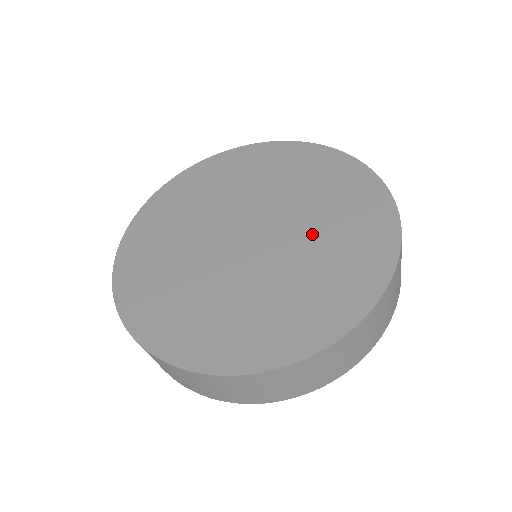
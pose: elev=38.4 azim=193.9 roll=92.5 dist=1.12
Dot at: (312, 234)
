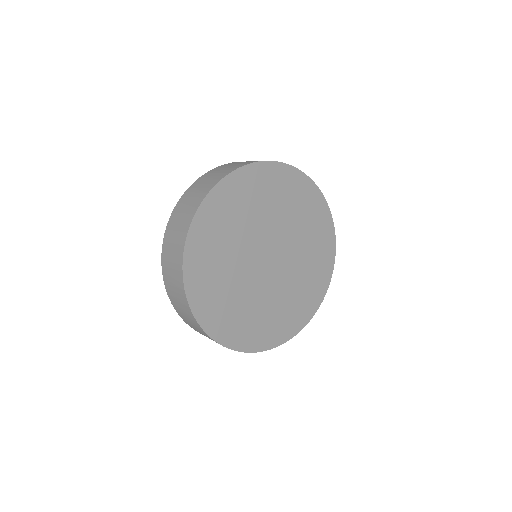
Dot at: (295, 277)
